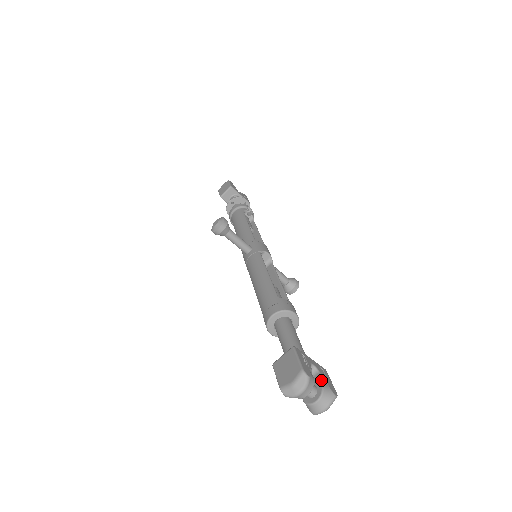
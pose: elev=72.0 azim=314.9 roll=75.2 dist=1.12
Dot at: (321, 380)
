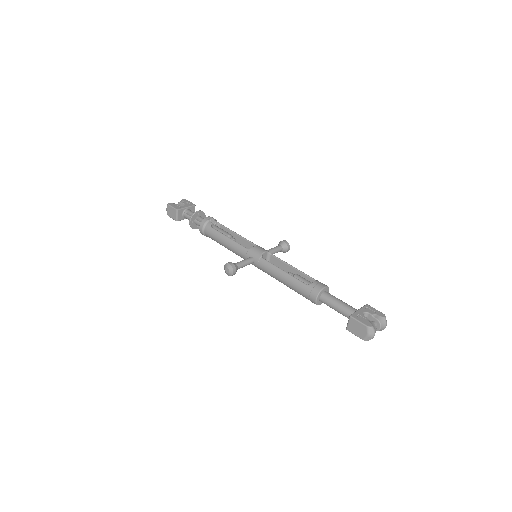
Dot at: (373, 317)
